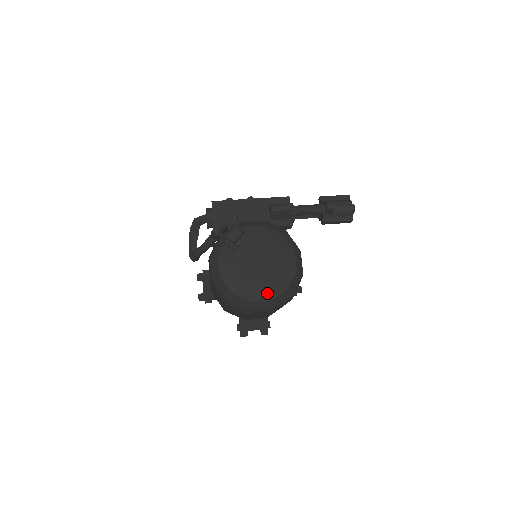
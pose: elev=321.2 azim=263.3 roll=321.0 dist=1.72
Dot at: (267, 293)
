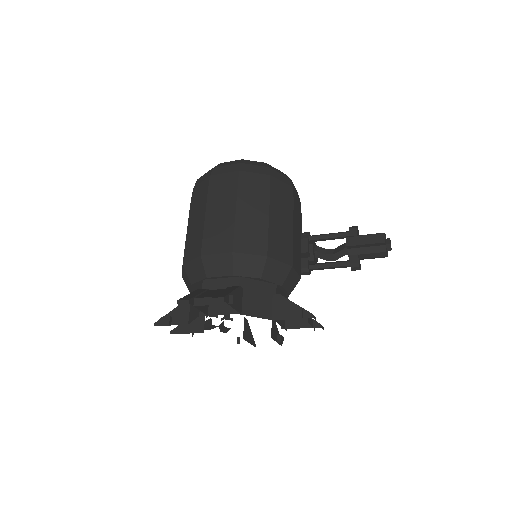
Dot at: occluded
